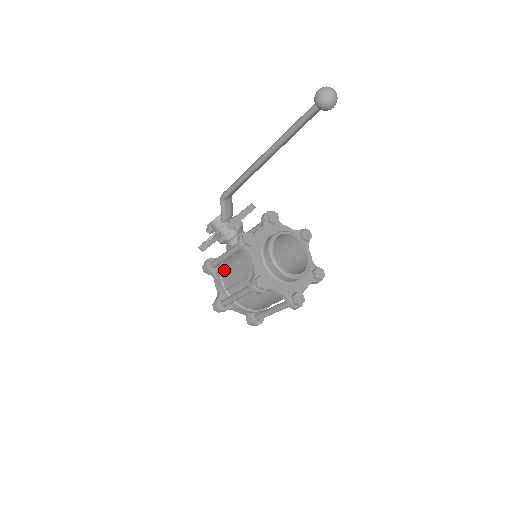
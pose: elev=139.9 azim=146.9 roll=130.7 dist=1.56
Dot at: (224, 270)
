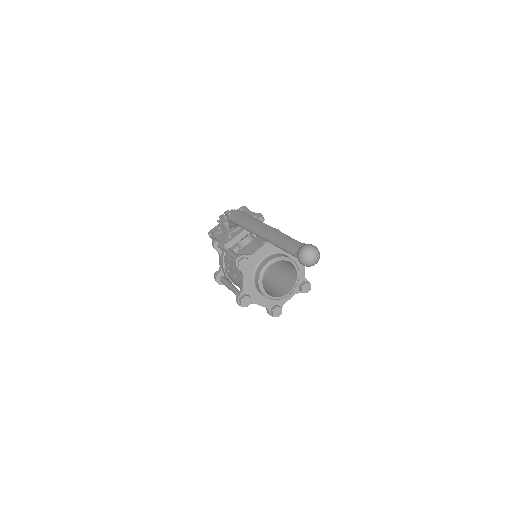
Dot at: (226, 259)
